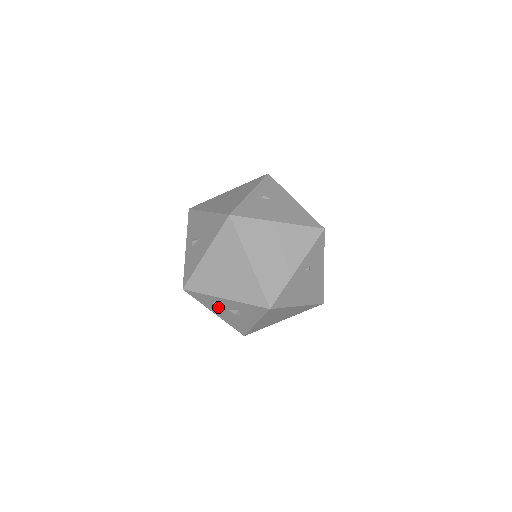
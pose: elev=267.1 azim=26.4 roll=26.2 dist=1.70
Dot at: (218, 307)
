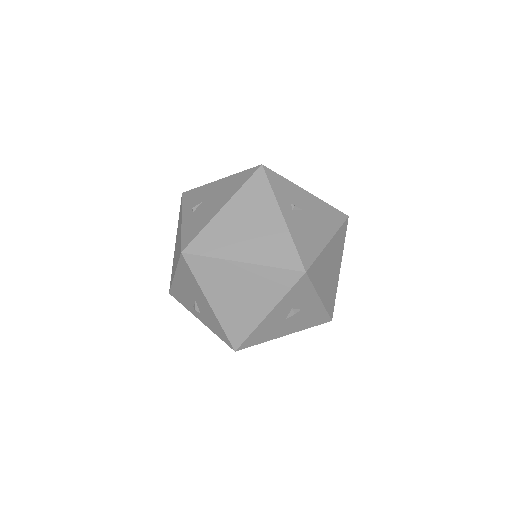
Dot at: (277, 327)
